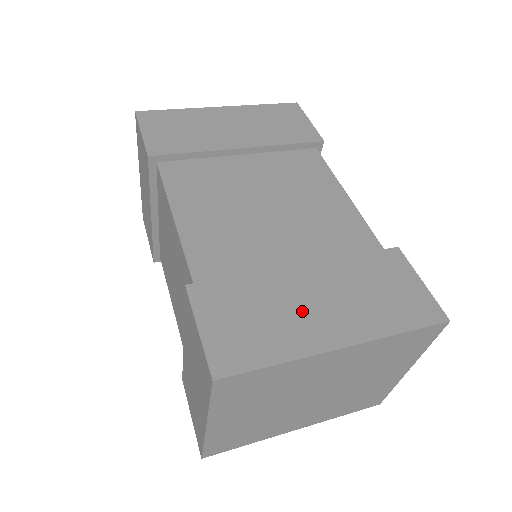
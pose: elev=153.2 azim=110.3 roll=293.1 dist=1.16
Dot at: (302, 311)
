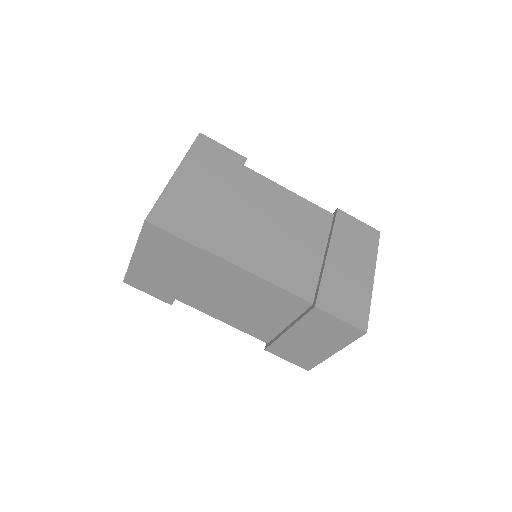
Dot at: (352, 275)
